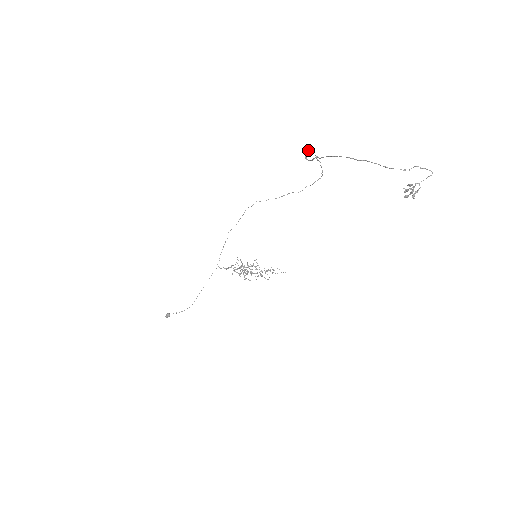
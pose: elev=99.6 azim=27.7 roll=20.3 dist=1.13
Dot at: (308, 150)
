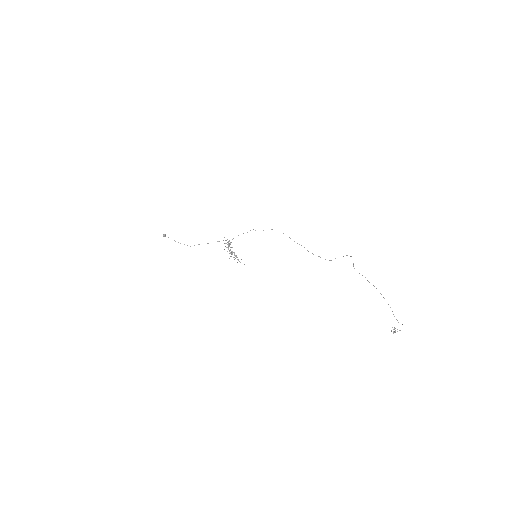
Dot at: (347, 255)
